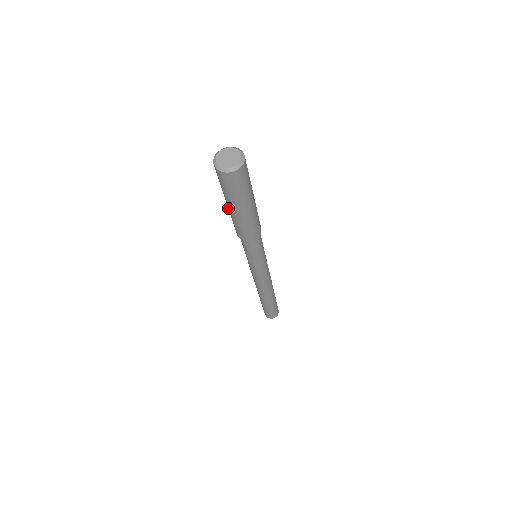
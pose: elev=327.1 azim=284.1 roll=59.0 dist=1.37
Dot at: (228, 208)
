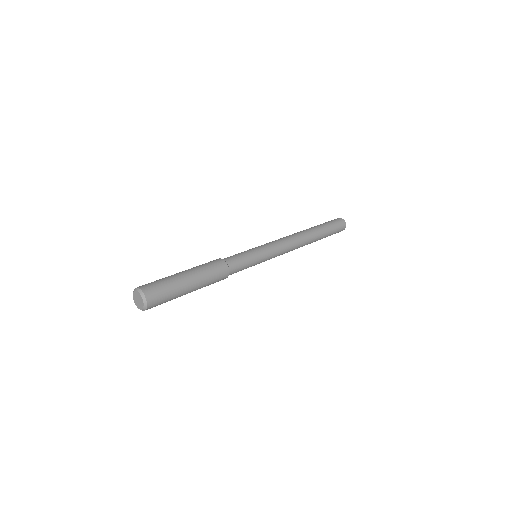
Dot at: occluded
